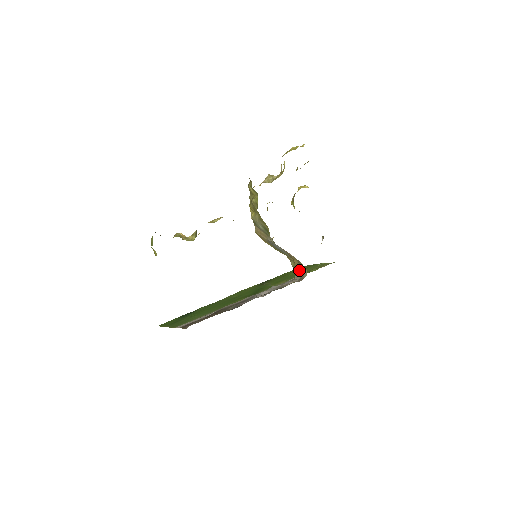
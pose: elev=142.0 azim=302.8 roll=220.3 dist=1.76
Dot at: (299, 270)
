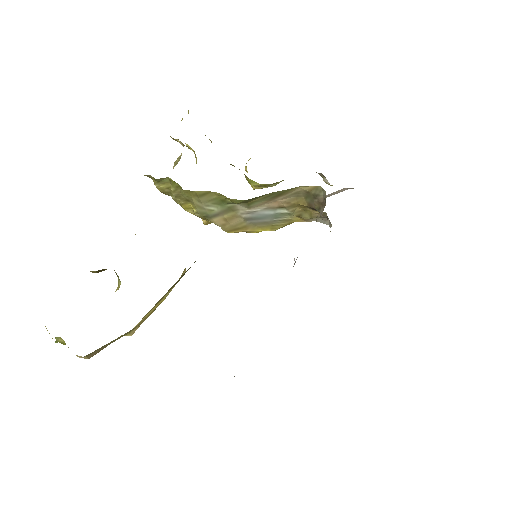
Dot at: (314, 202)
